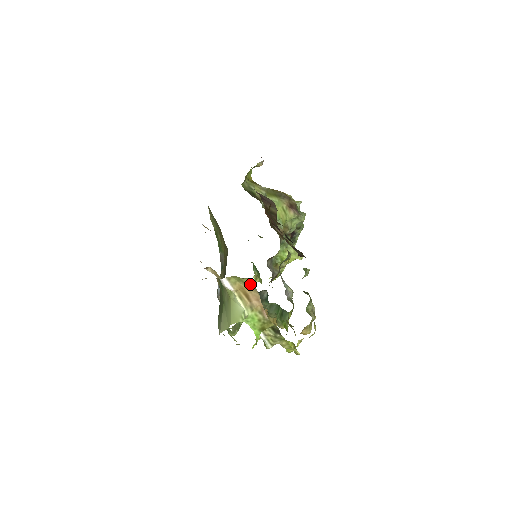
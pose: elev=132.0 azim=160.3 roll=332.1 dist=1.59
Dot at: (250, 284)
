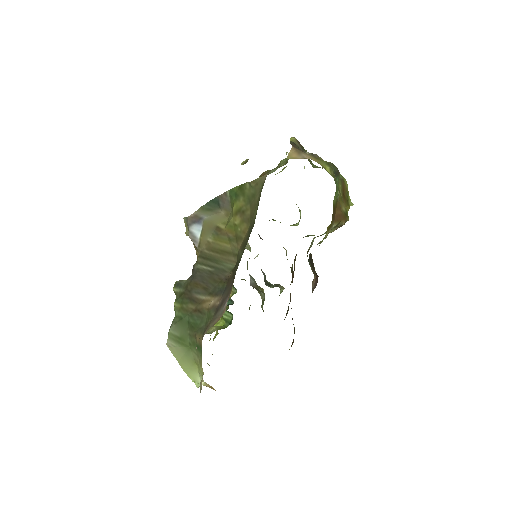
Dot at: occluded
